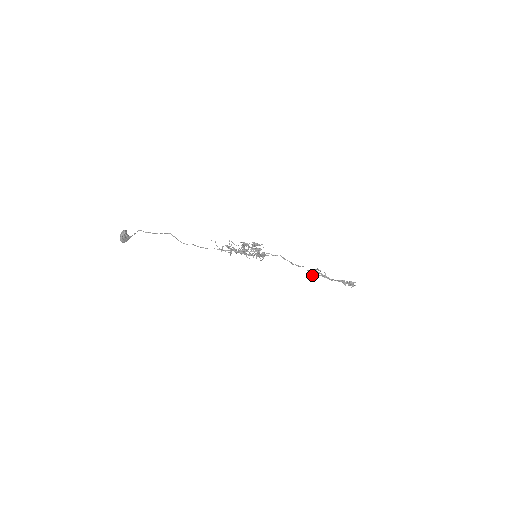
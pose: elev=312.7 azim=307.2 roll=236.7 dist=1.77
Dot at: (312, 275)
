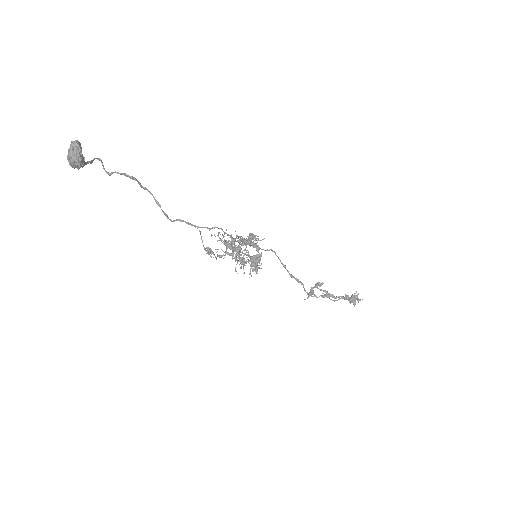
Dot at: (315, 295)
